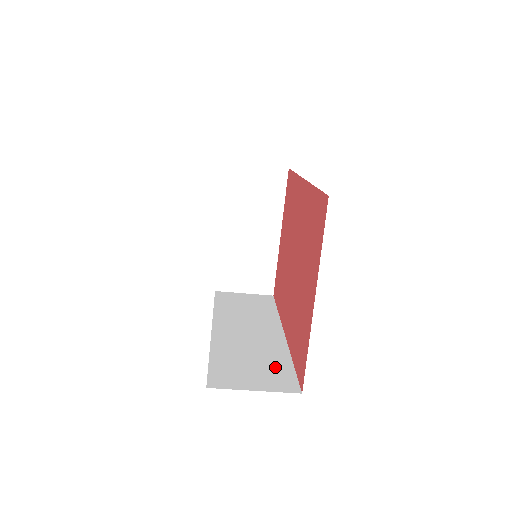
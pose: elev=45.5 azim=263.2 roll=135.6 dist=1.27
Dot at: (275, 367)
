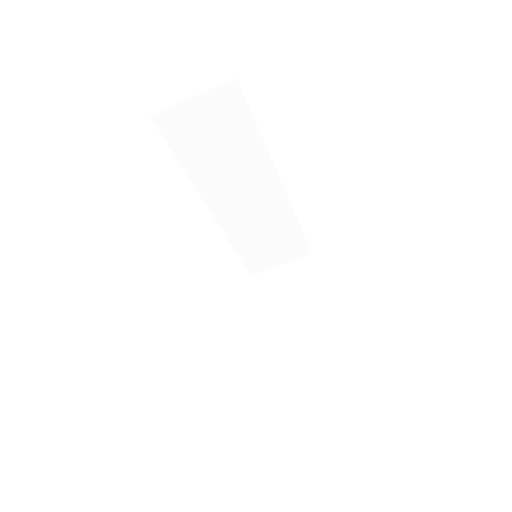
Dot at: occluded
